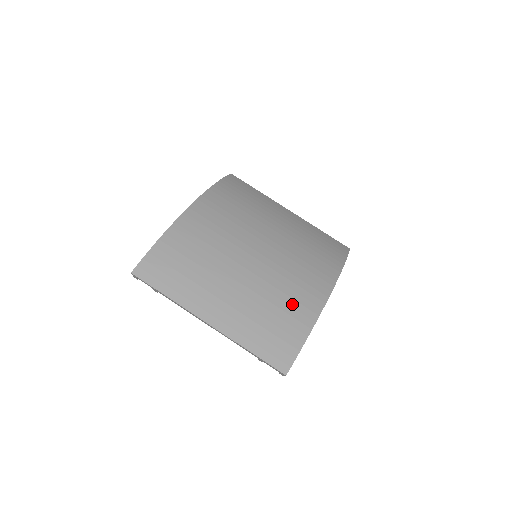
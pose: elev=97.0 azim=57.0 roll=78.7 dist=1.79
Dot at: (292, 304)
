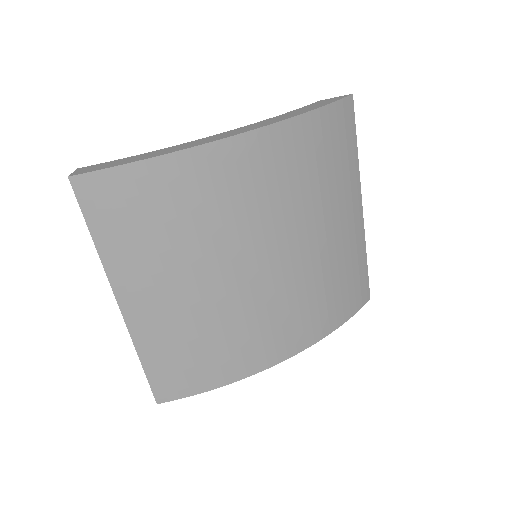
Dot at: (232, 349)
